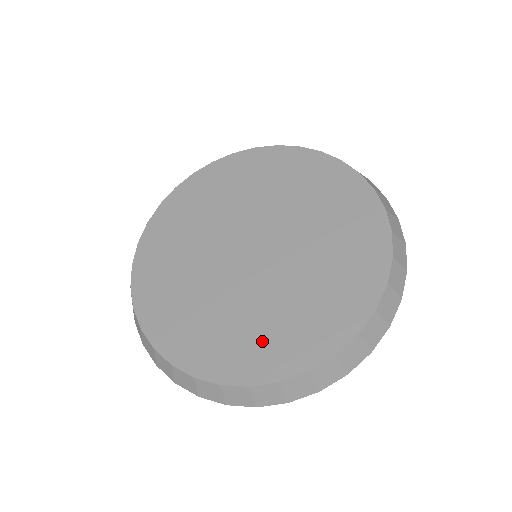
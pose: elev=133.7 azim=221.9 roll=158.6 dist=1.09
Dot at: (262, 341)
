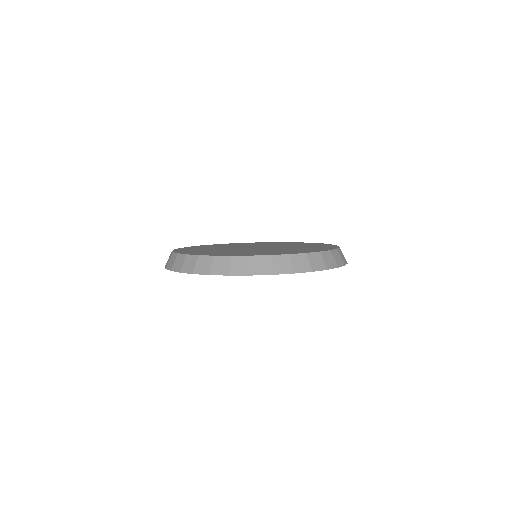
Dot at: (274, 252)
